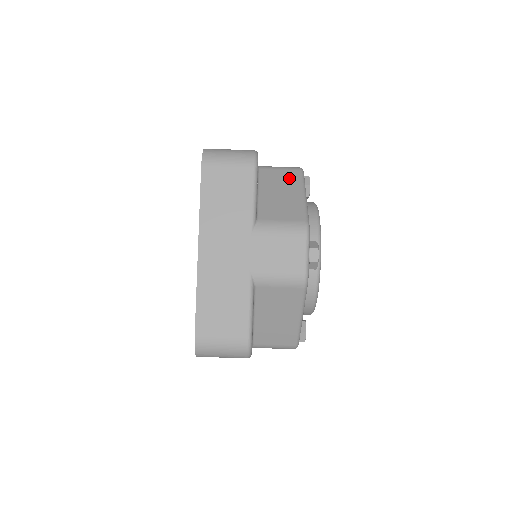
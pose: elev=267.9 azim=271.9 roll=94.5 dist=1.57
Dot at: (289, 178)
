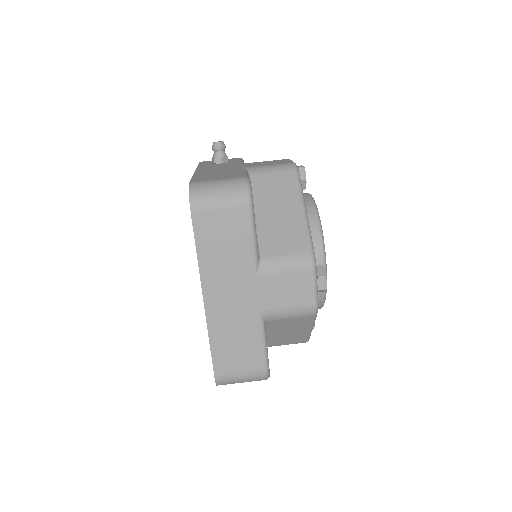
Dot at: (284, 186)
